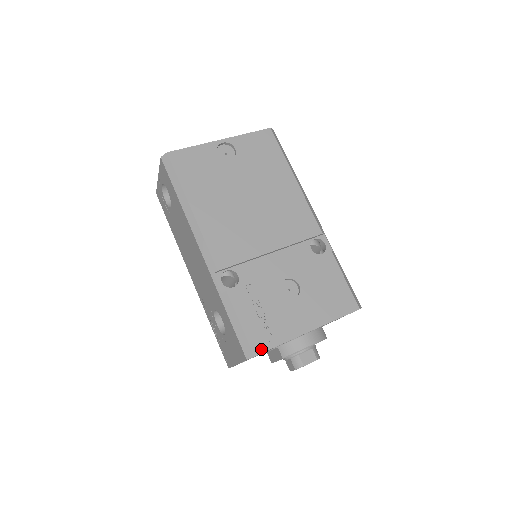
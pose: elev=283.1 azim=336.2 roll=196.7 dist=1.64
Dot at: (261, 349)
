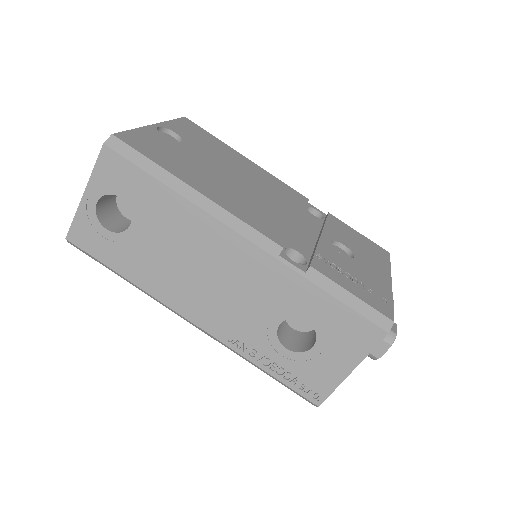
Dot at: (389, 312)
